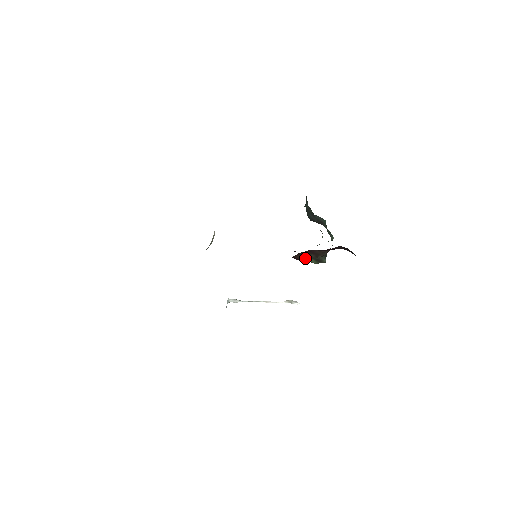
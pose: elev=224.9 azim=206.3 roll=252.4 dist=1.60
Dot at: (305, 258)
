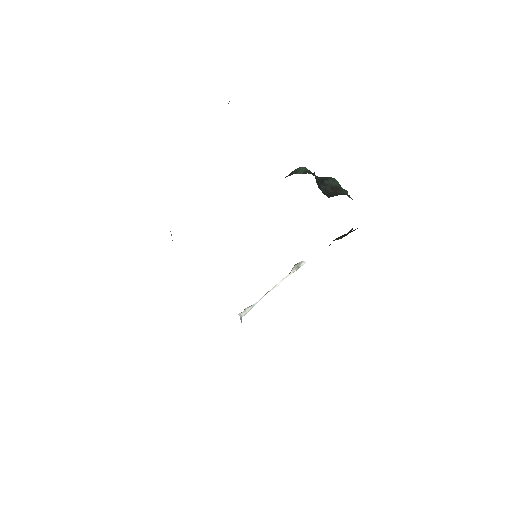
Dot at: occluded
